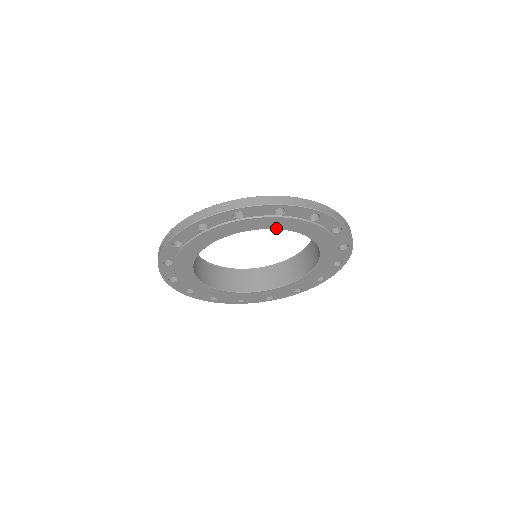
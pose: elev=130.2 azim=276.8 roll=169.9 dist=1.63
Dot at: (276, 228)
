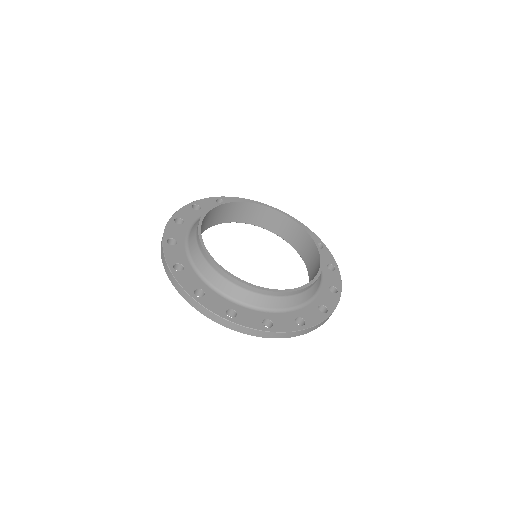
Dot at: occluded
